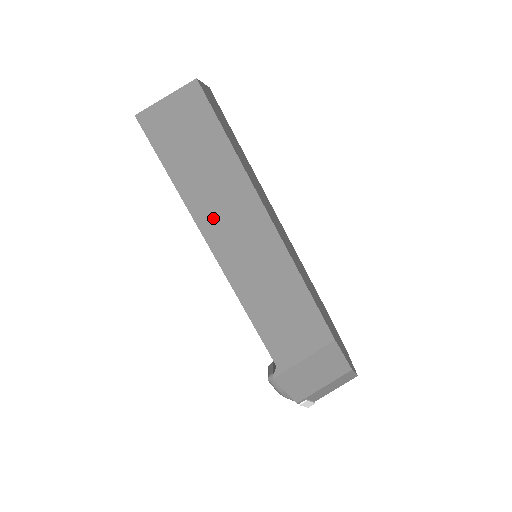
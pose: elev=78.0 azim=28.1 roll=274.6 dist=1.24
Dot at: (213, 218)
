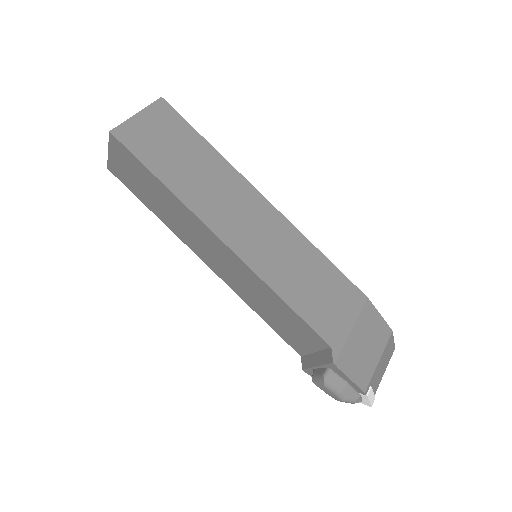
Dot at: (214, 209)
